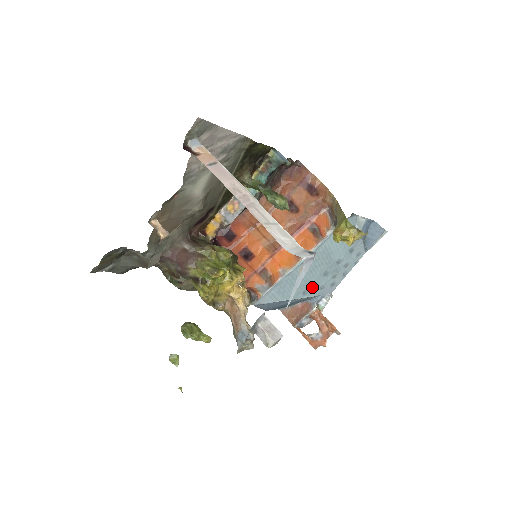
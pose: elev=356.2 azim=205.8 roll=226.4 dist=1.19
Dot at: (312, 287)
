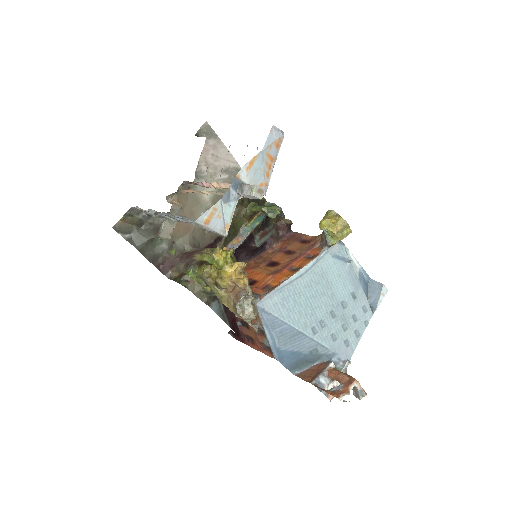
Dot at: (321, 328)
